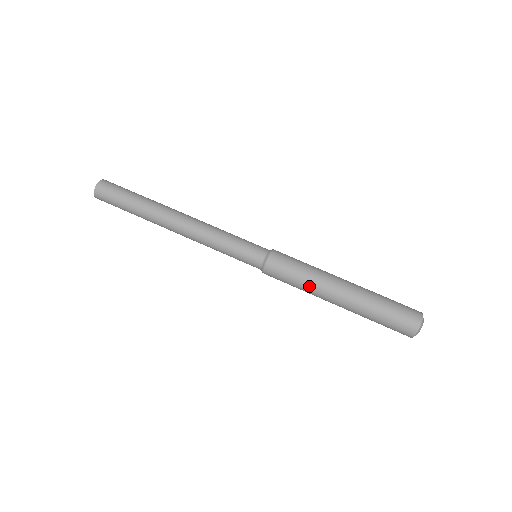
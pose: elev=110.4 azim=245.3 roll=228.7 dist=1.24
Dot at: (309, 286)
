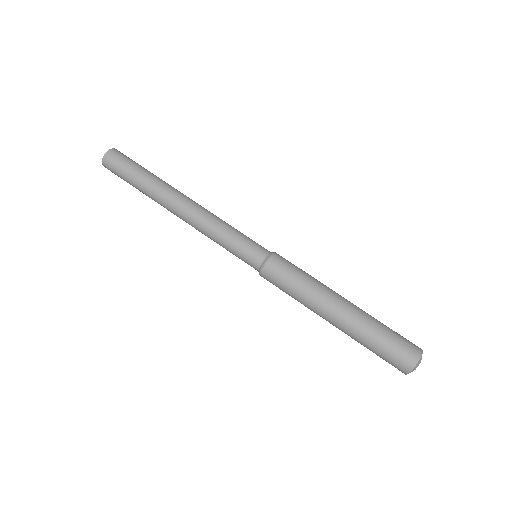
Dot at: (307, 295)
